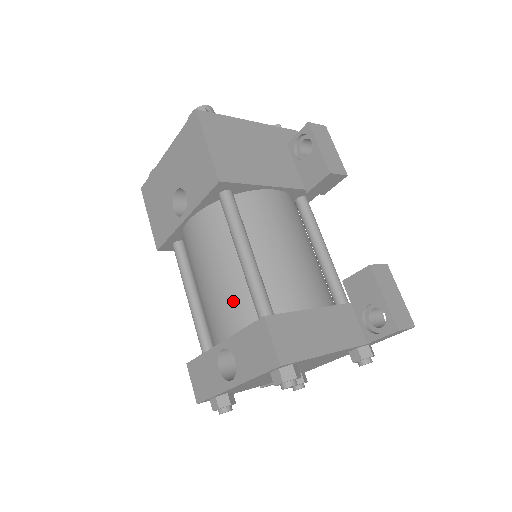
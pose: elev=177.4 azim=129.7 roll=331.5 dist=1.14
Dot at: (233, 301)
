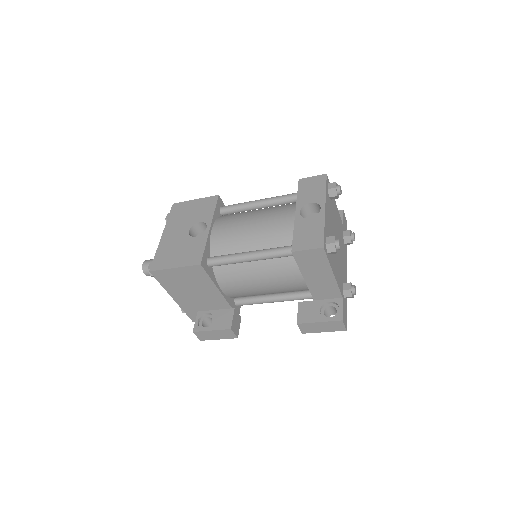
Dot at: (278, 209)
